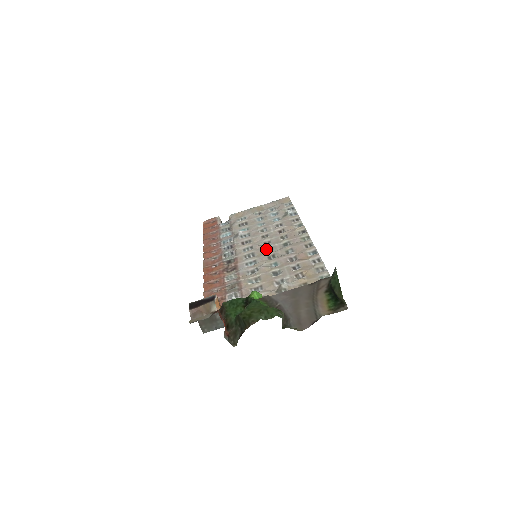
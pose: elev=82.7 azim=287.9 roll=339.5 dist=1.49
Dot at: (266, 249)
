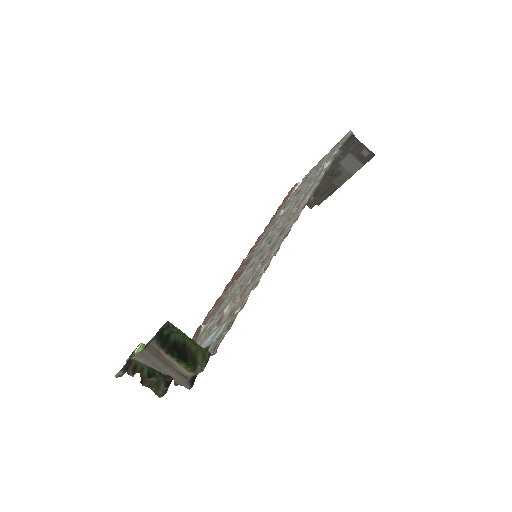
Dot at: (268, 243)
